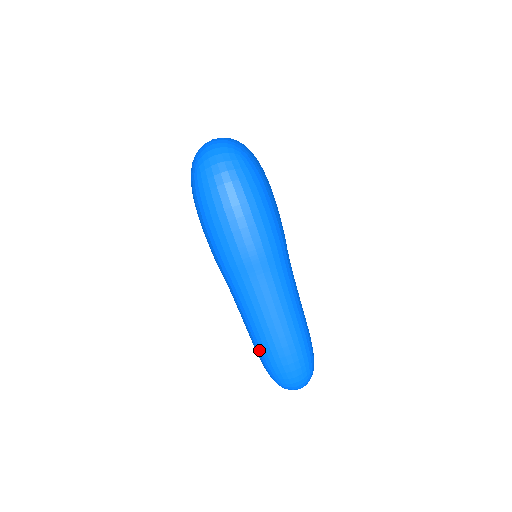
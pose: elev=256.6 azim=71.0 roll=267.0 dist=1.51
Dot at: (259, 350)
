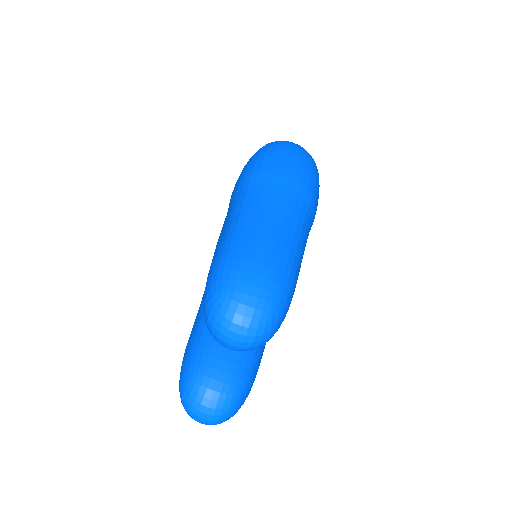
Dot at: (227, 244)
